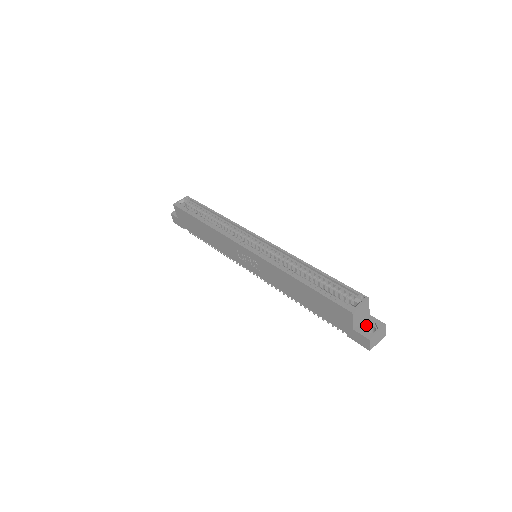
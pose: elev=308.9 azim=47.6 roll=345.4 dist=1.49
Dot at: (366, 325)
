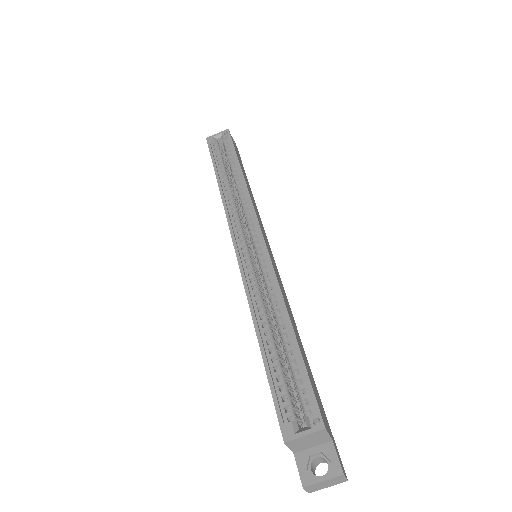
Dot at: (318, 455)
